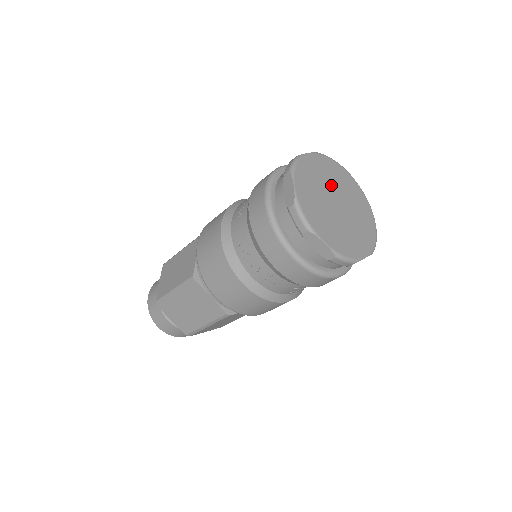
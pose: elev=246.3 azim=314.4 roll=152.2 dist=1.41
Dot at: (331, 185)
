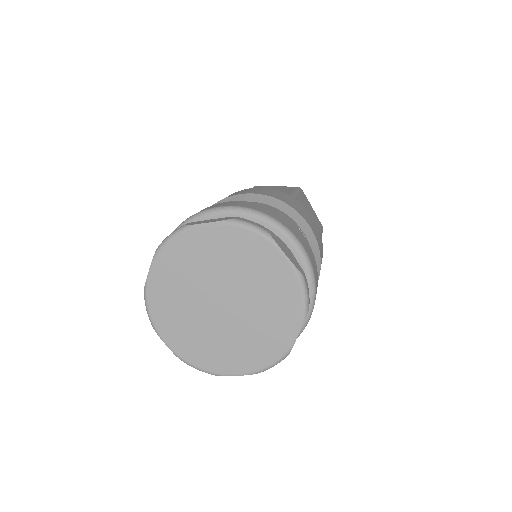
Dot at: (199, 284)
